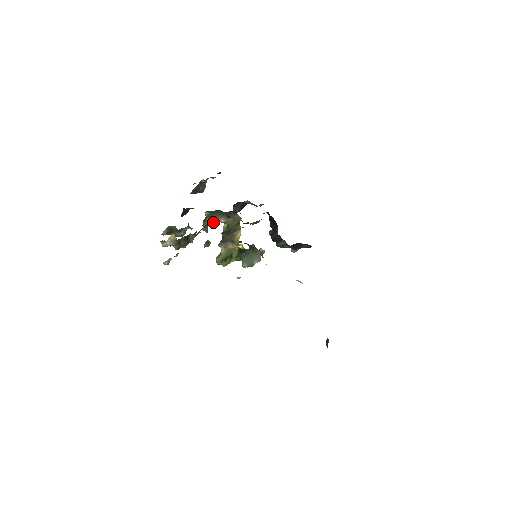
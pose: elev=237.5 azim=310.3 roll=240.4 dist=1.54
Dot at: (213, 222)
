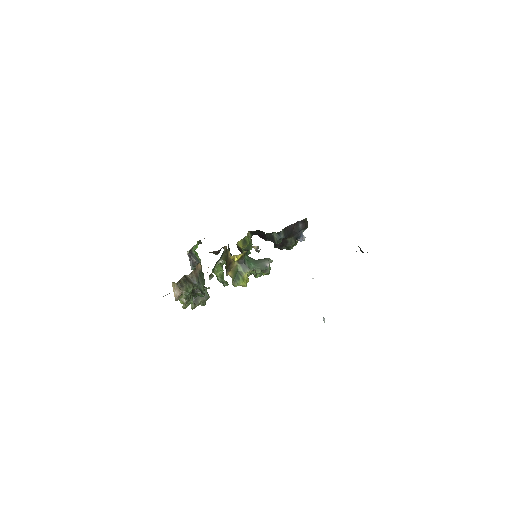
Dot at: (218, 270)
